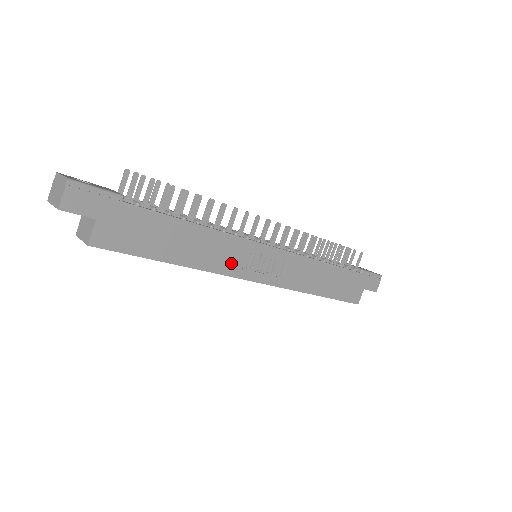
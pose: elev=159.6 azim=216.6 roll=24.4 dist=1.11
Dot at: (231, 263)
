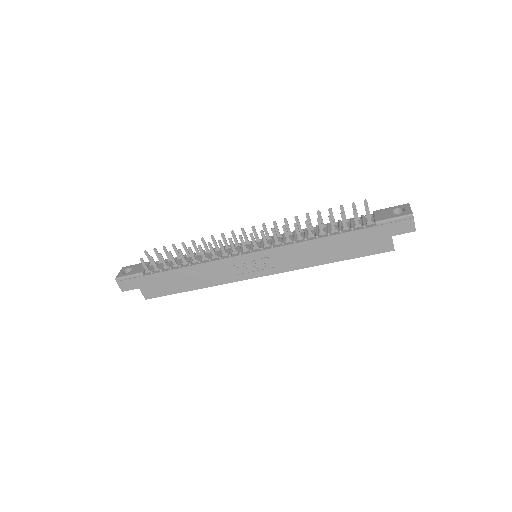
Dot at: (229, 275)
